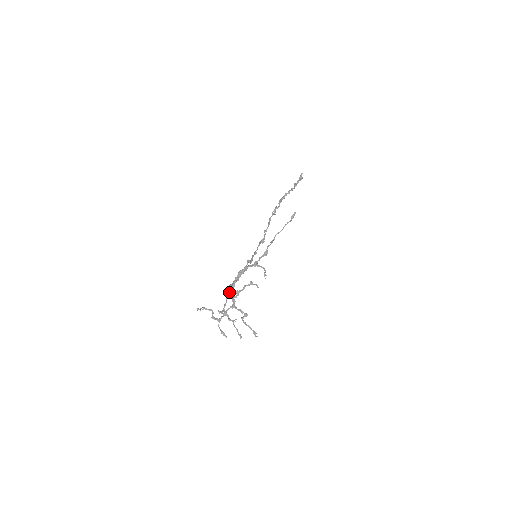
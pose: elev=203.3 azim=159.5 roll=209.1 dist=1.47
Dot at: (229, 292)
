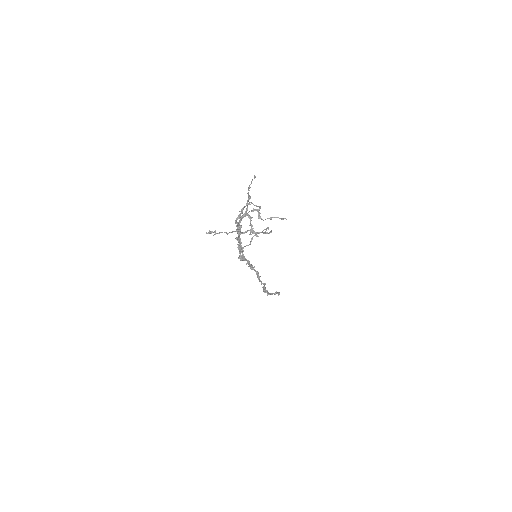
Dot at: (237, 237)
